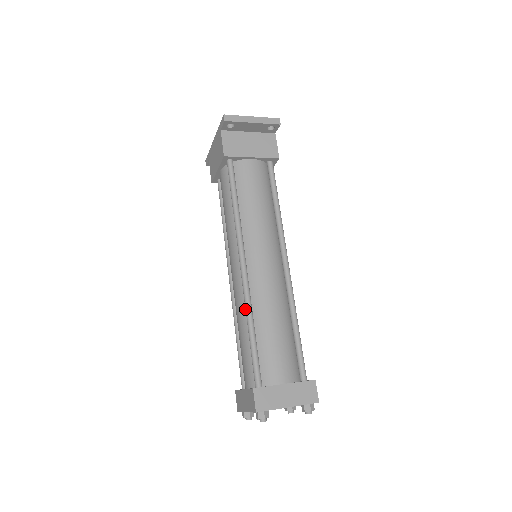
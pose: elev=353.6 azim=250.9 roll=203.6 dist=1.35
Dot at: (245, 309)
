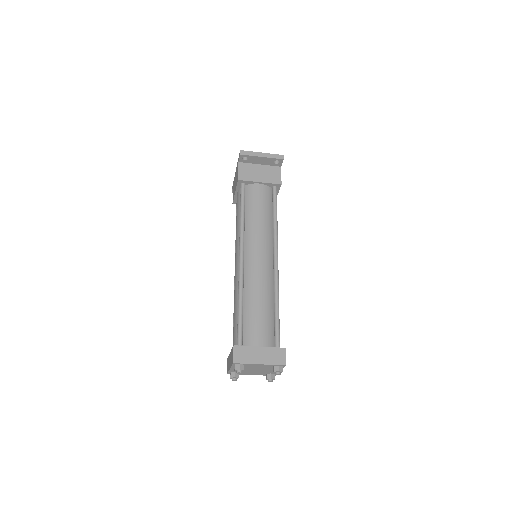
Dot at: (238, 289)
